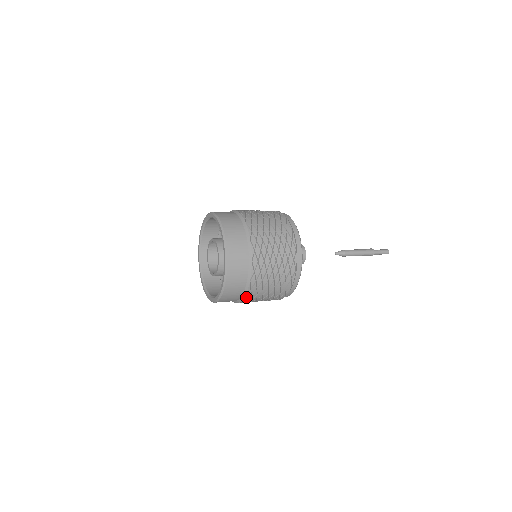
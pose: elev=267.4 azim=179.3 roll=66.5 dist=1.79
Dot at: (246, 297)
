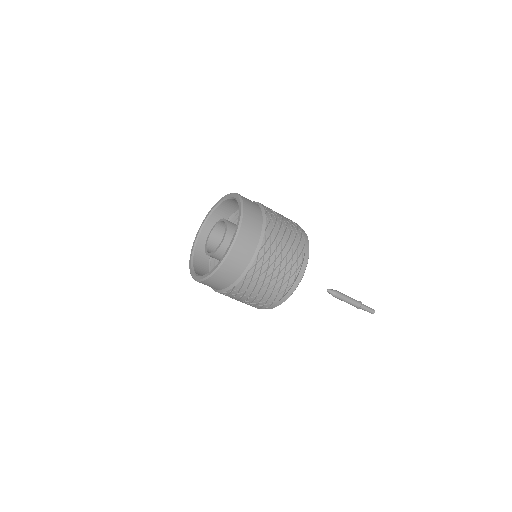
Dot at: (259, 256)
